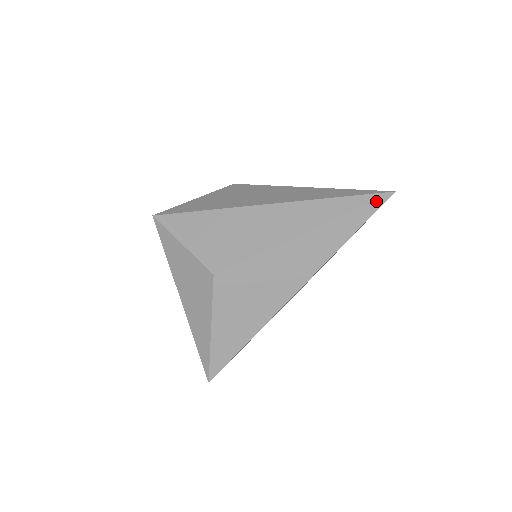
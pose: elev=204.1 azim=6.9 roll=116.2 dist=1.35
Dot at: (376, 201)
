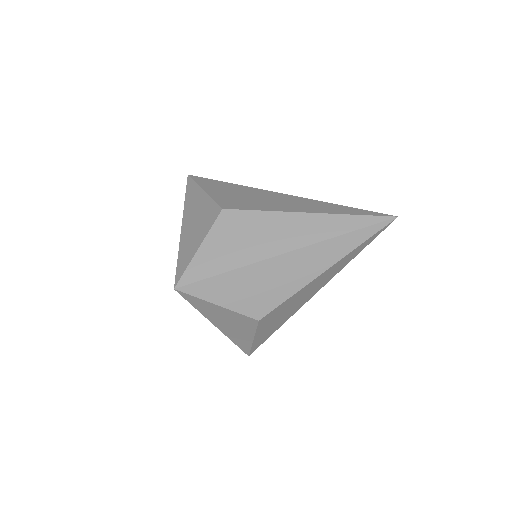
Dot at: (383, 228)
